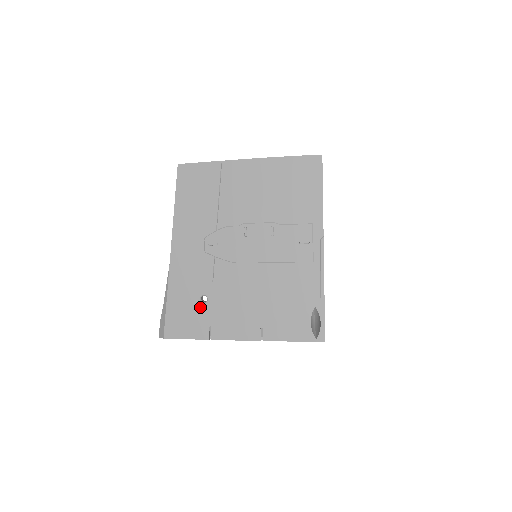
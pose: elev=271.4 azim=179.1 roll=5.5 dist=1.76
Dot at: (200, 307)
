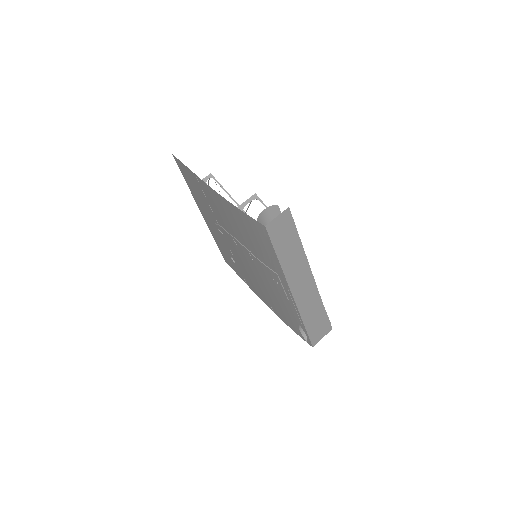
Dot at: (233, 263)
